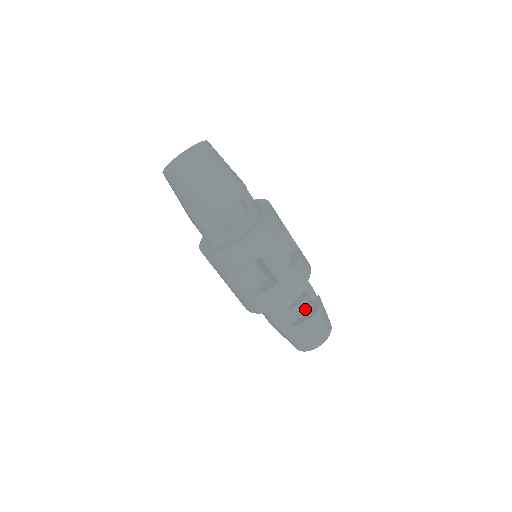
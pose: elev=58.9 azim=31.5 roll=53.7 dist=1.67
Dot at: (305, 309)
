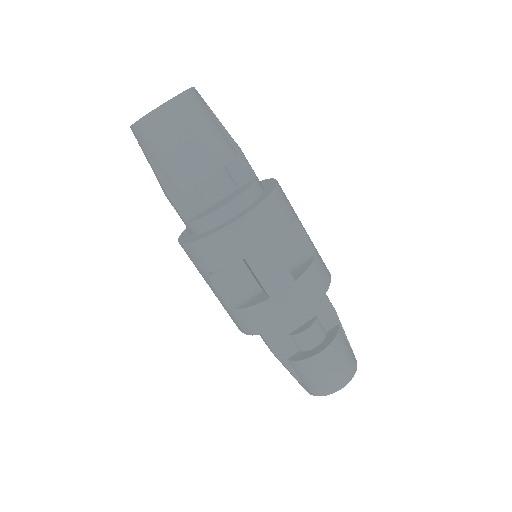
Dot at: (311, 341)
